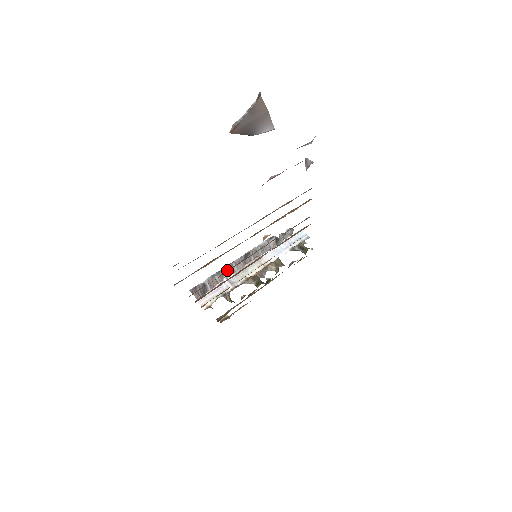
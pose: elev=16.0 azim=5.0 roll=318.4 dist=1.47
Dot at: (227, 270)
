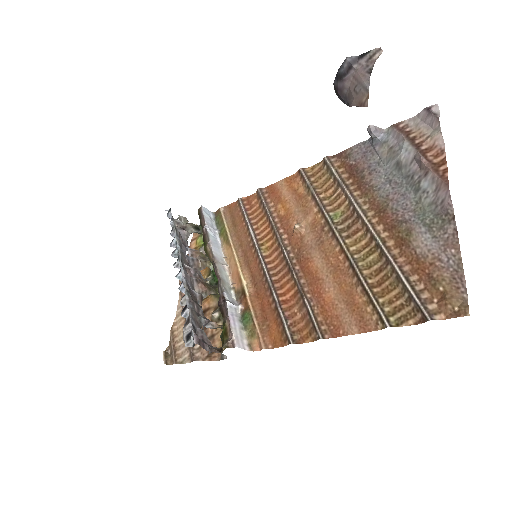
Dot at: (301, 285)
